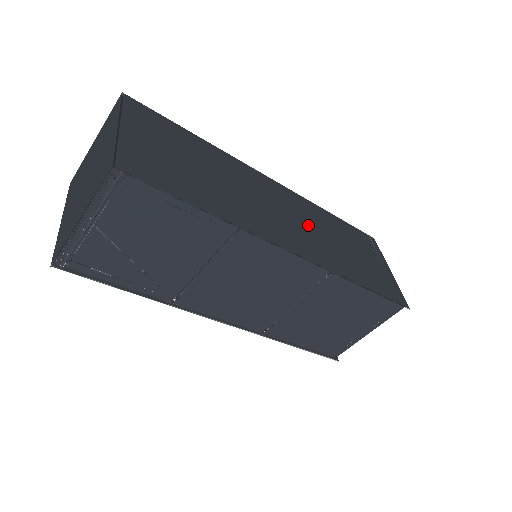
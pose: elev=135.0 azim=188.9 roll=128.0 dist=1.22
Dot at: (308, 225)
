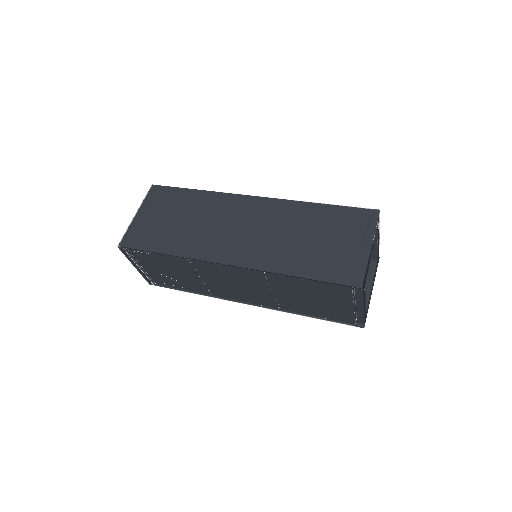
Dot at: (267, 230)
